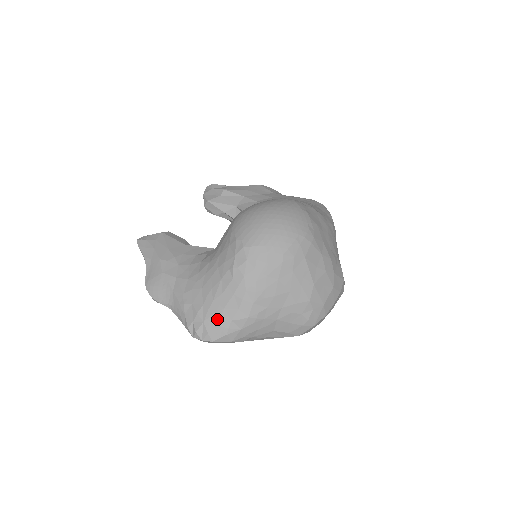
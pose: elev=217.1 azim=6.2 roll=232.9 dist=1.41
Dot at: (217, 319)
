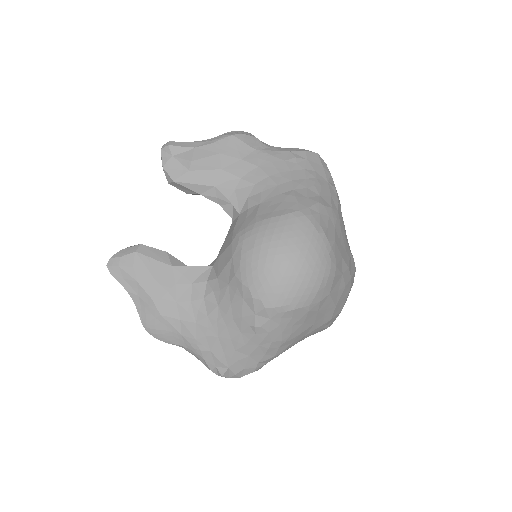
Dot at: (243, 364)
